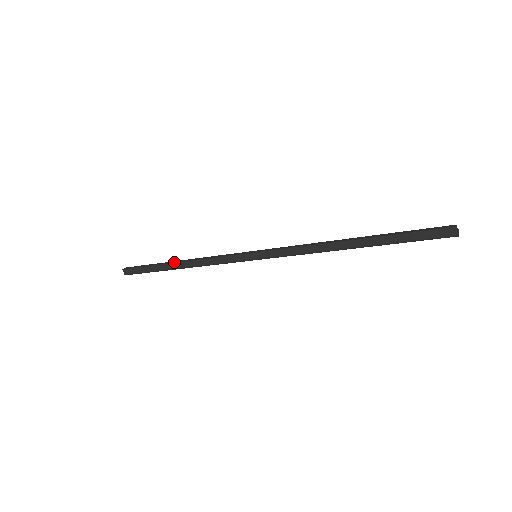
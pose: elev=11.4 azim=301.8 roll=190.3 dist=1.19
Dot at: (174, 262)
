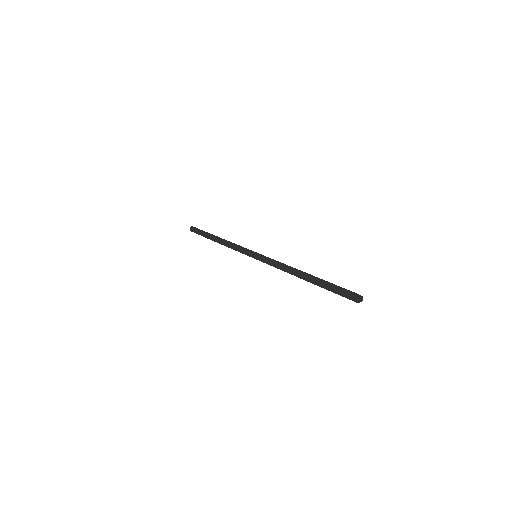
Dot at: (215, 237)
